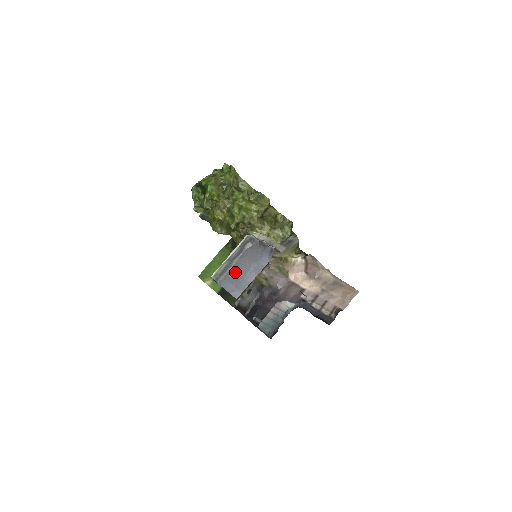
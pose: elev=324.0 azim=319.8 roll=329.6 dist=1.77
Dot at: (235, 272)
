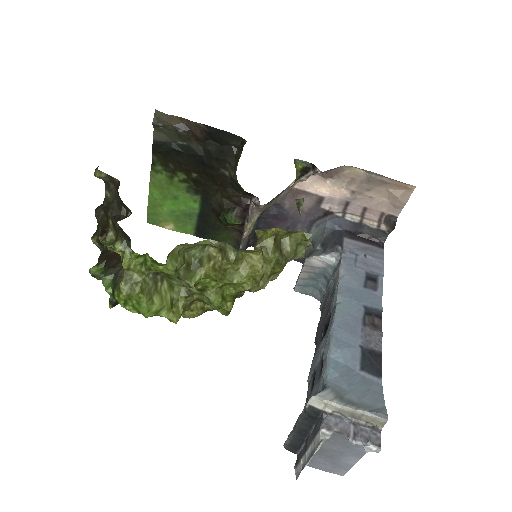
Dot at: (321, 455)
